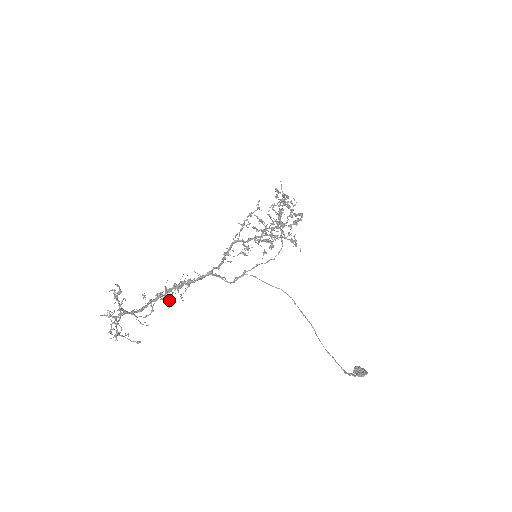
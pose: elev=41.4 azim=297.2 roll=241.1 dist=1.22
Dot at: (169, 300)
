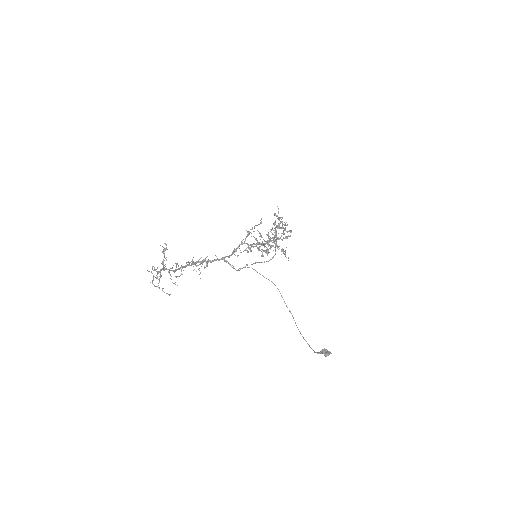
Dot at: occluded
